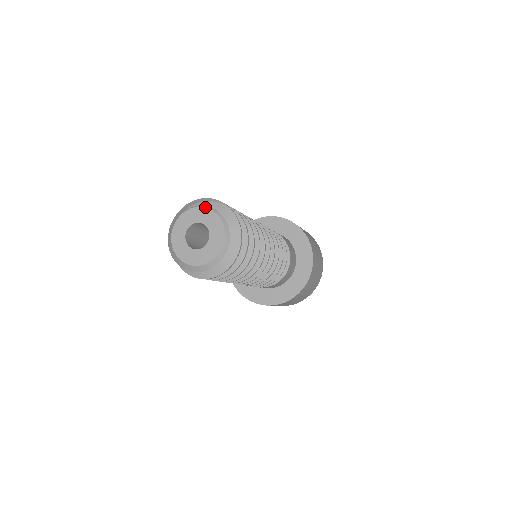
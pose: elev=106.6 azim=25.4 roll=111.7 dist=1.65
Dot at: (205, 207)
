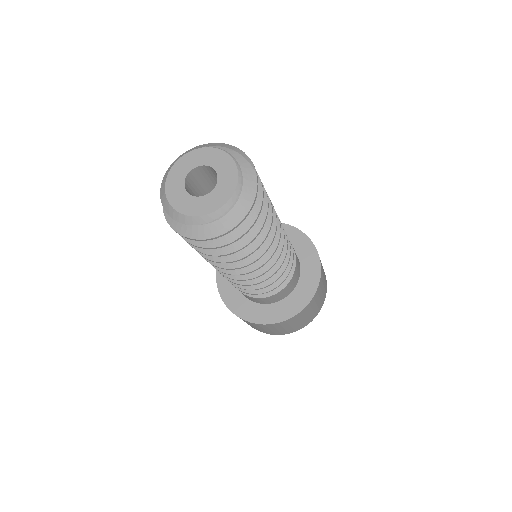
Dot at: (232, 156)
